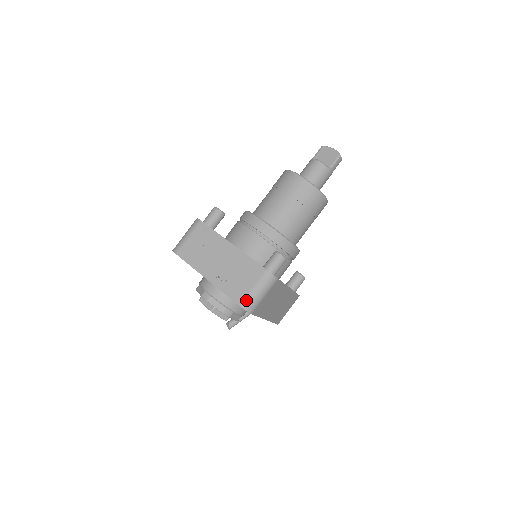
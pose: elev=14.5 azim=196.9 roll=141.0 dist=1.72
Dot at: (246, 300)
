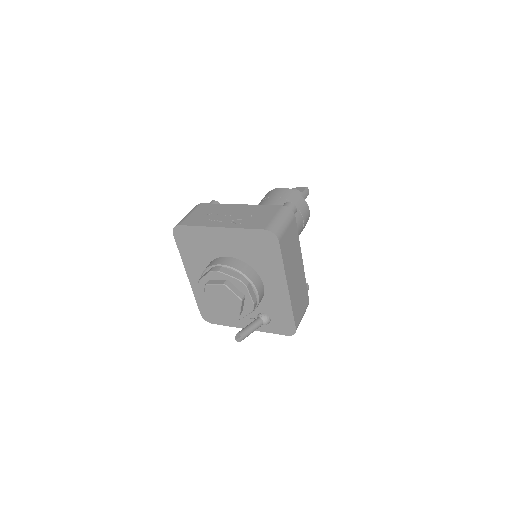
Dot at: (270, 225)
